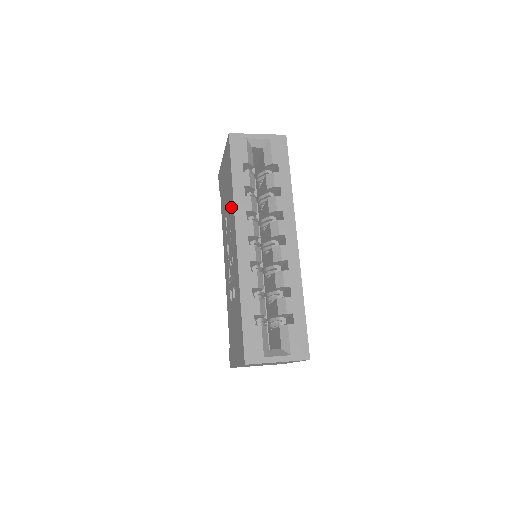
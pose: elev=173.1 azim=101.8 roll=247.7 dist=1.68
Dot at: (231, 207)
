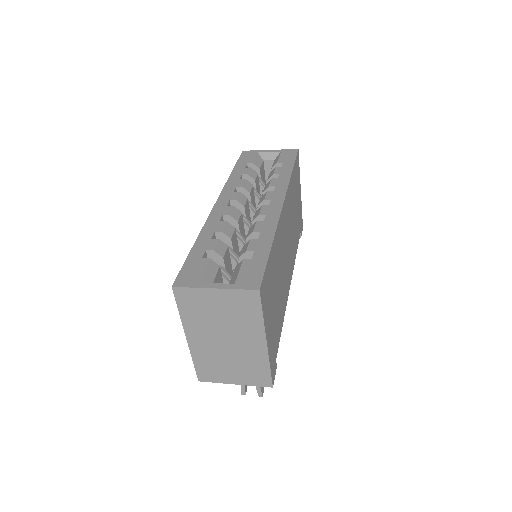
Dot at: occluded
